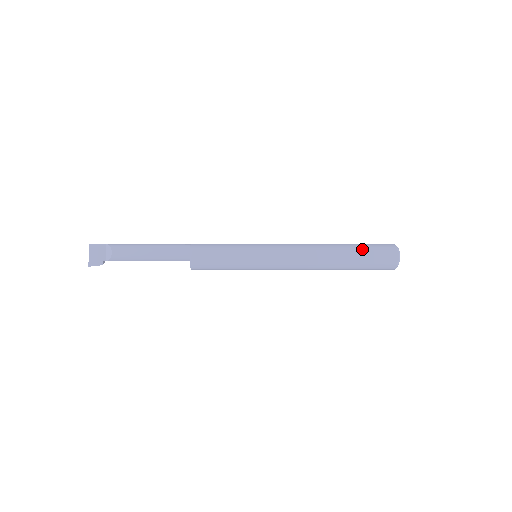
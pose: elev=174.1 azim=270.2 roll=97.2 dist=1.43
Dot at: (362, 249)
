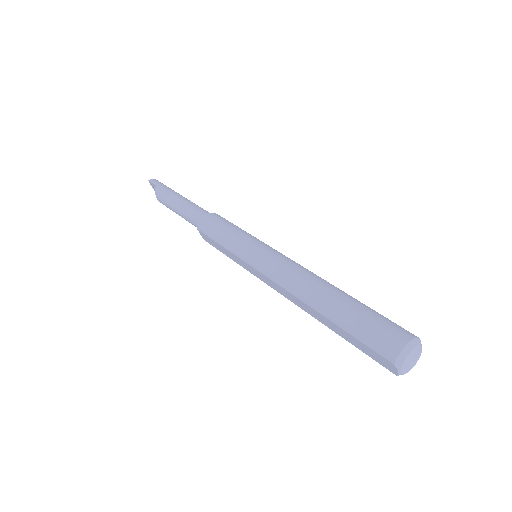
Dot at: (347, 332)
